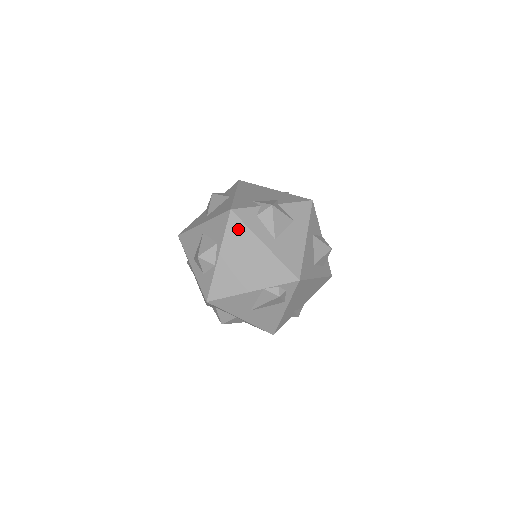
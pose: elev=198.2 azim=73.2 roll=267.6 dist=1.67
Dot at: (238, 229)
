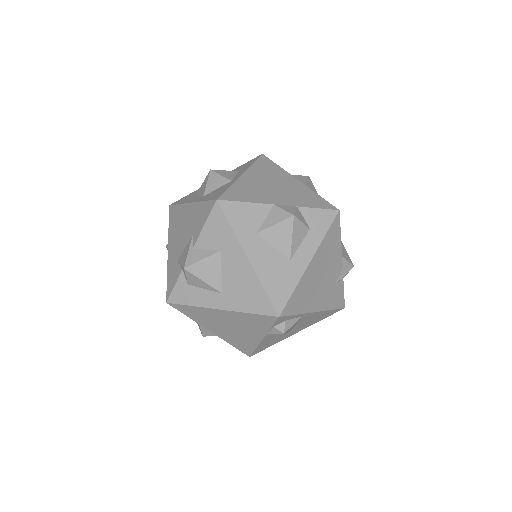
Dot at: (190, 311)
